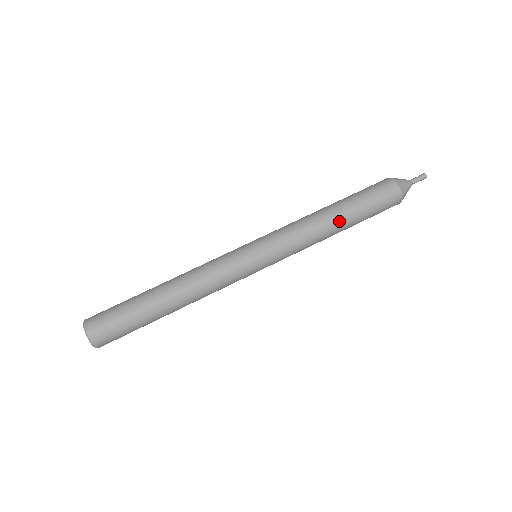
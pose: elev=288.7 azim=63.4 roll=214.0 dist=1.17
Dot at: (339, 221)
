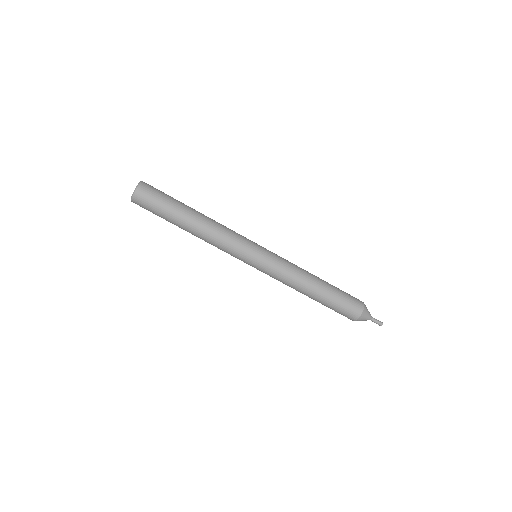
Dot at: (315, 290)
